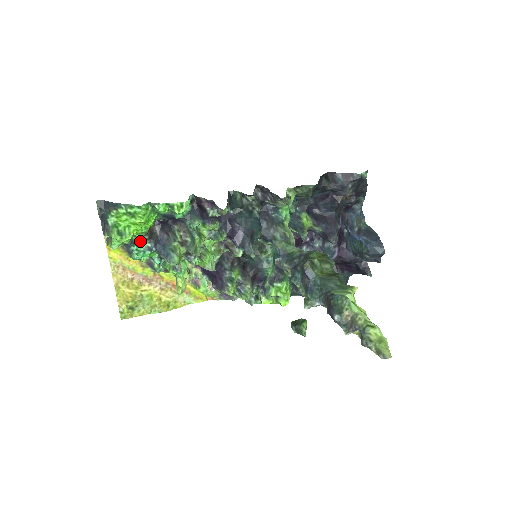
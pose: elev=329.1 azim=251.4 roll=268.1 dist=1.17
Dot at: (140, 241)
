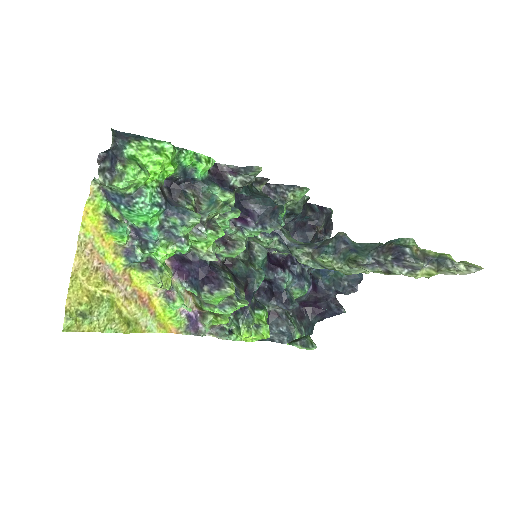
Dot at: (151, 192)
